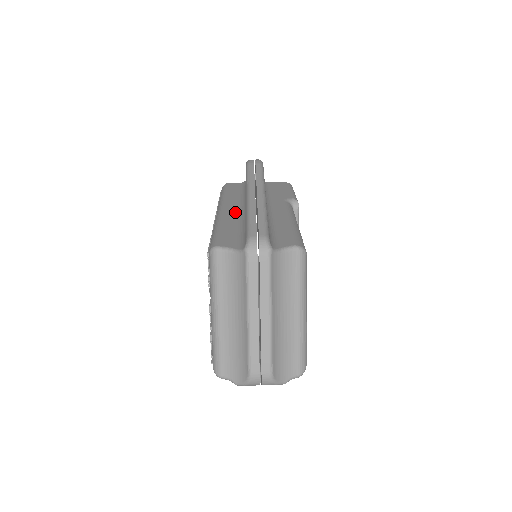
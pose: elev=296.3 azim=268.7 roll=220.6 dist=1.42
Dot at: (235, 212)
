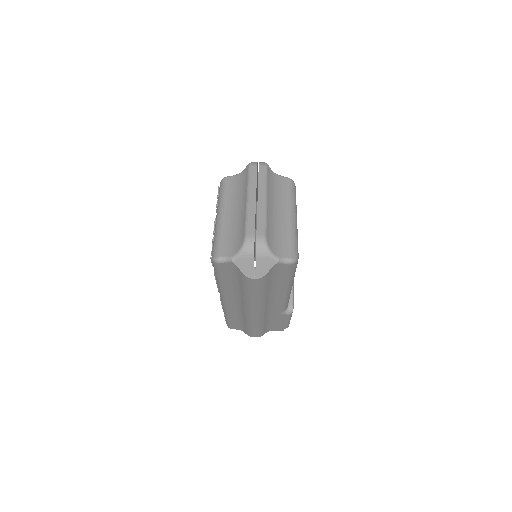
Dot at: occluded
